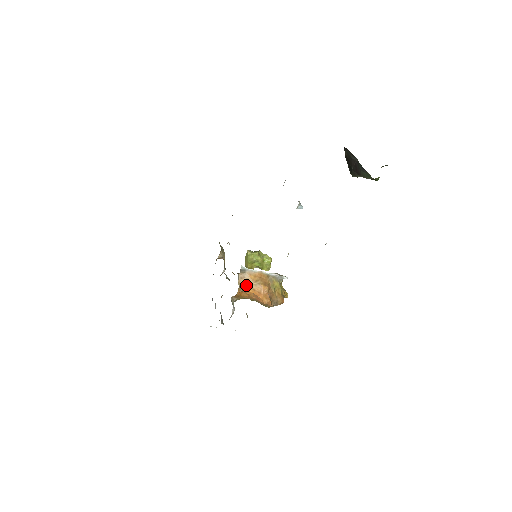
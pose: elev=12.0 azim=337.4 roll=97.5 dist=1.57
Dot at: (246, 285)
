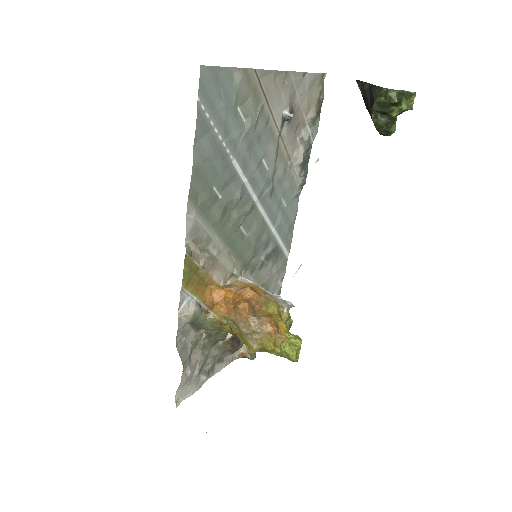
Dot at: (229, 288)
